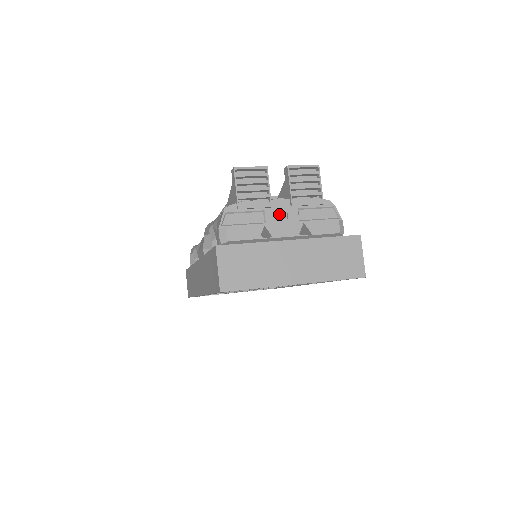
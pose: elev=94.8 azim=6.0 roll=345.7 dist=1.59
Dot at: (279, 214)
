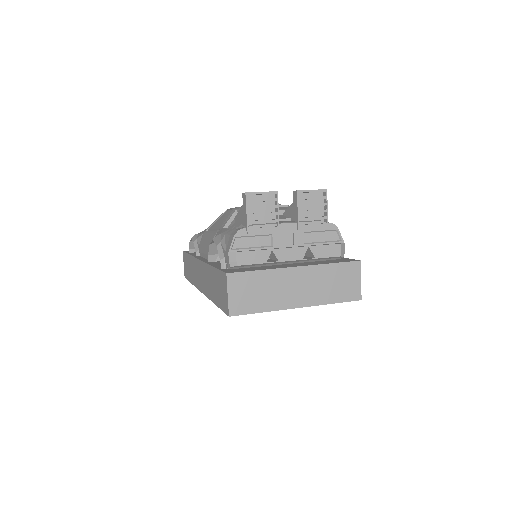
Dot at: (286, 237)
